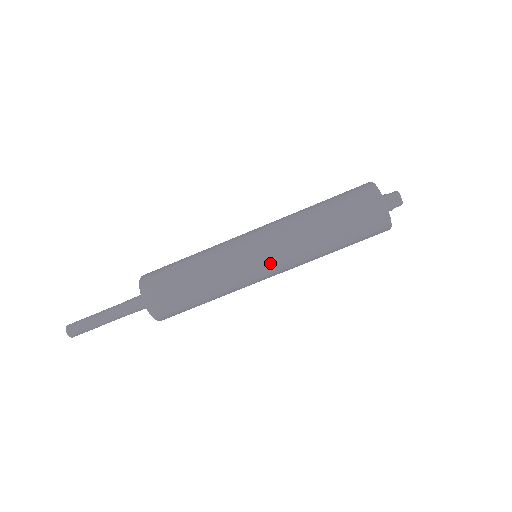
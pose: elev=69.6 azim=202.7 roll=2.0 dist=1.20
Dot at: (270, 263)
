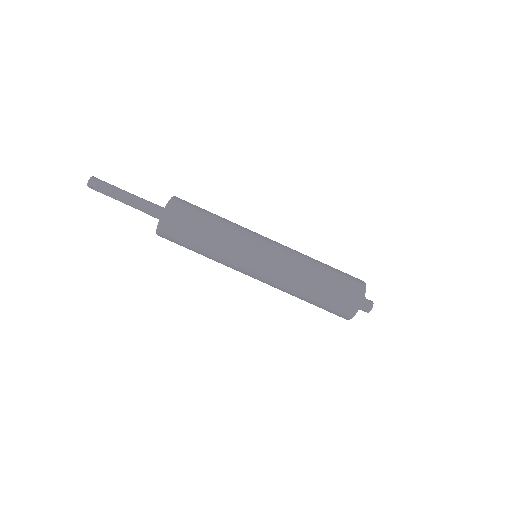
Dot at: (270, 252)
